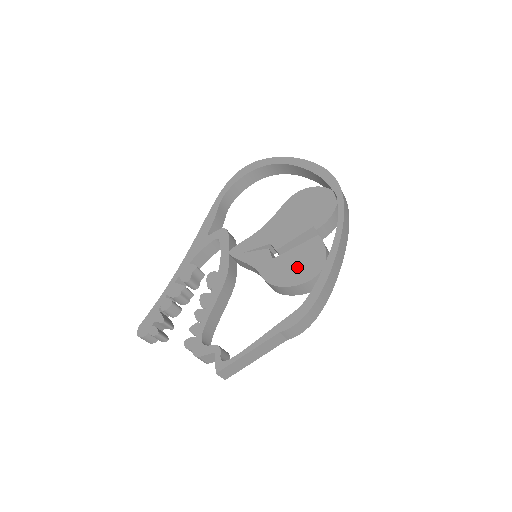
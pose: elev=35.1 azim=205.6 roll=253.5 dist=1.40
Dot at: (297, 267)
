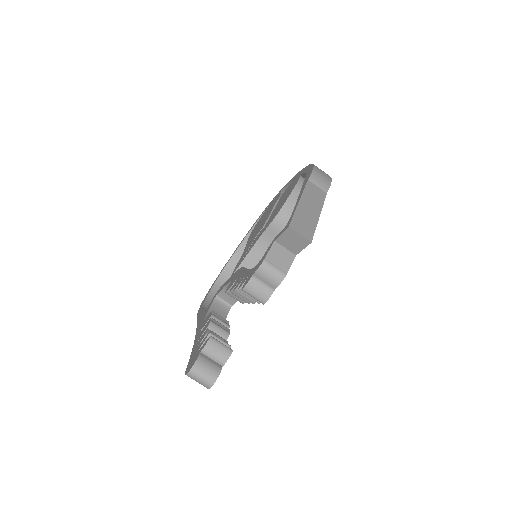
Dot at: (284, 198)
